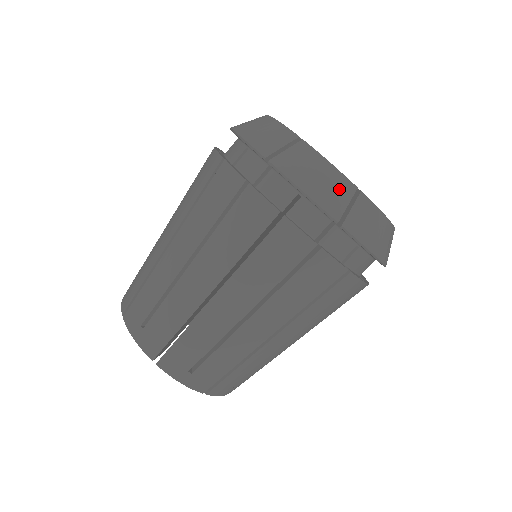
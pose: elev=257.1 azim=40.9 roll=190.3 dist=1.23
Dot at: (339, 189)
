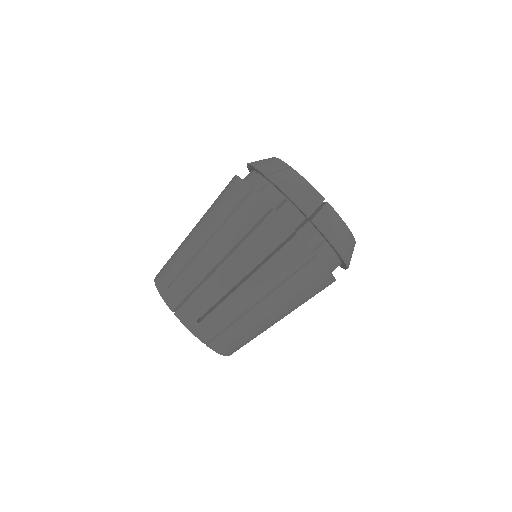
Dot at: (276, 165)
